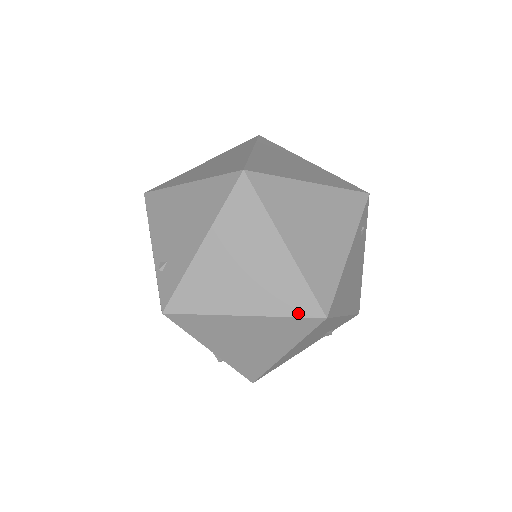
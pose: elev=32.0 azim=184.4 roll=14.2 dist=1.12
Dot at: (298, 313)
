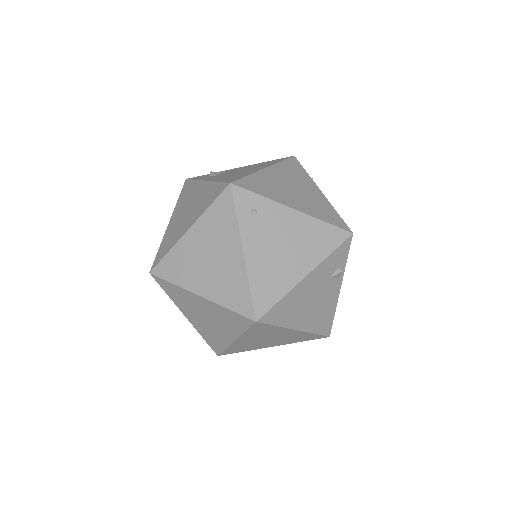
Dot at: (245, 327)
